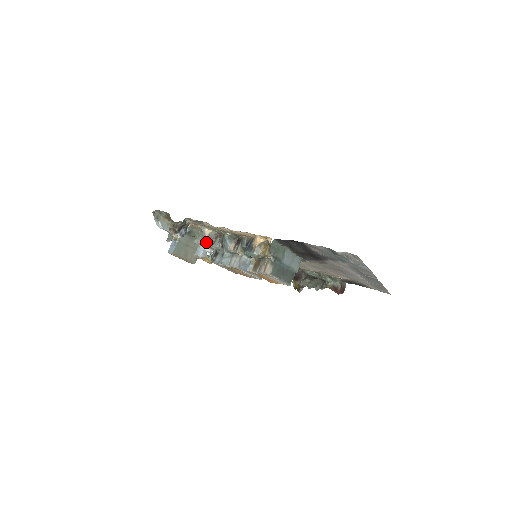
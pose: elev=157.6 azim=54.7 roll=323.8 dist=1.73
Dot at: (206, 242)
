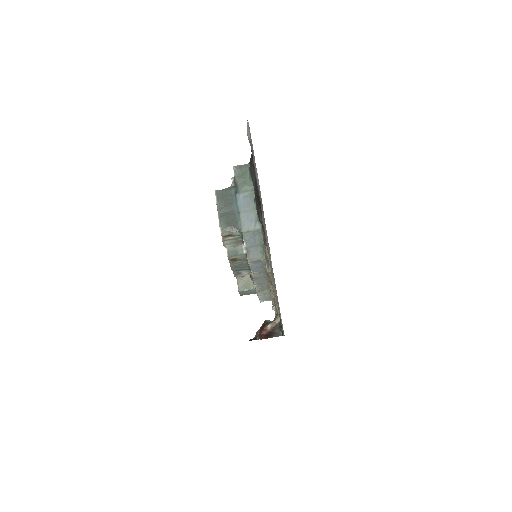
Dot at: occluded
